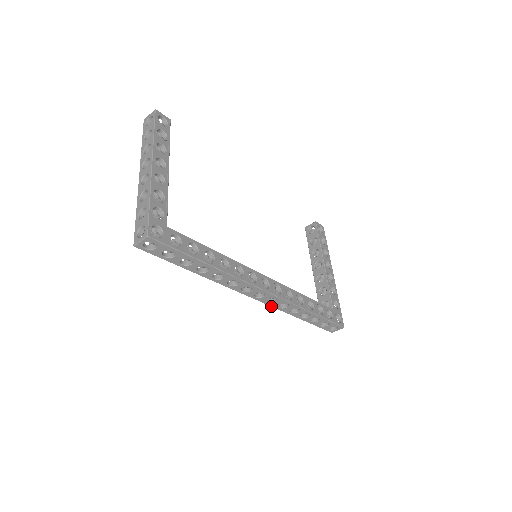
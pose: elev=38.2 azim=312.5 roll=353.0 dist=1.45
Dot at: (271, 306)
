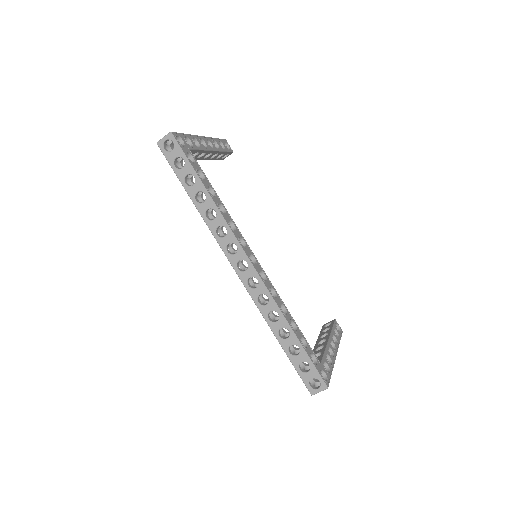
Dot at: (250, 295)
